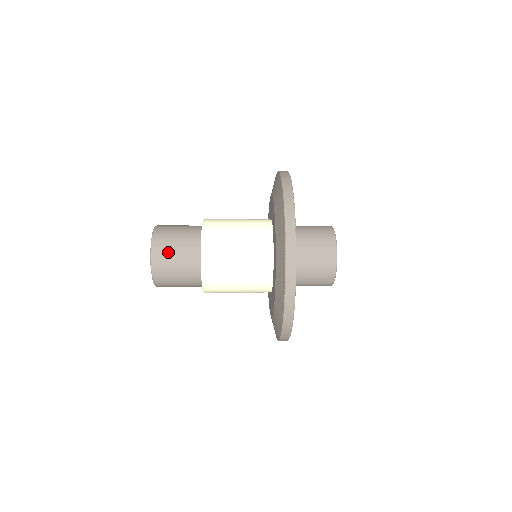
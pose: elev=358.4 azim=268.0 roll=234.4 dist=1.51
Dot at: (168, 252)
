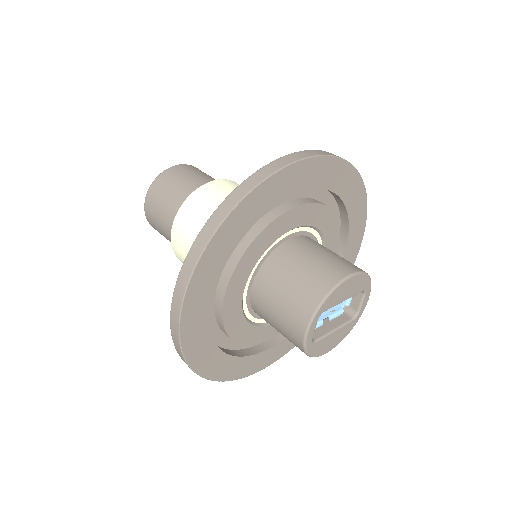
Dot at: occluded
